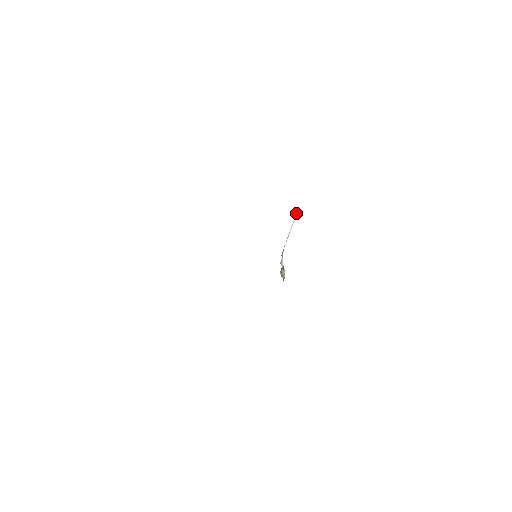
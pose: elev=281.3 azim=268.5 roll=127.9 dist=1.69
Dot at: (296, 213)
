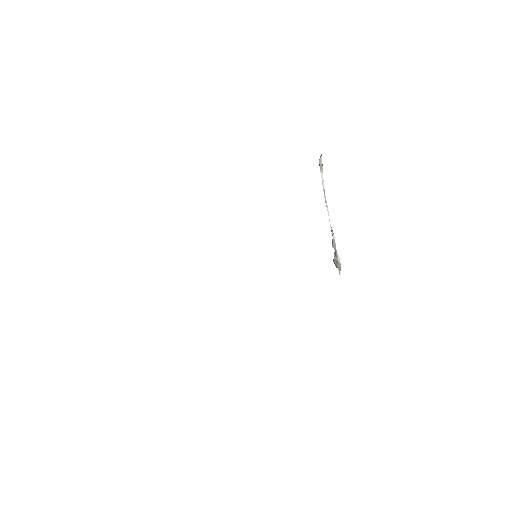
Dot at: occluded
